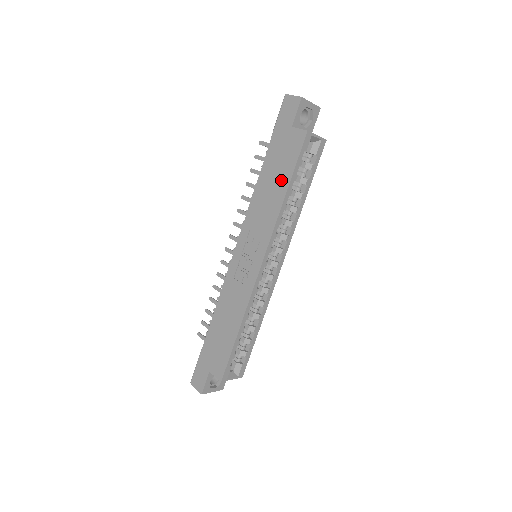
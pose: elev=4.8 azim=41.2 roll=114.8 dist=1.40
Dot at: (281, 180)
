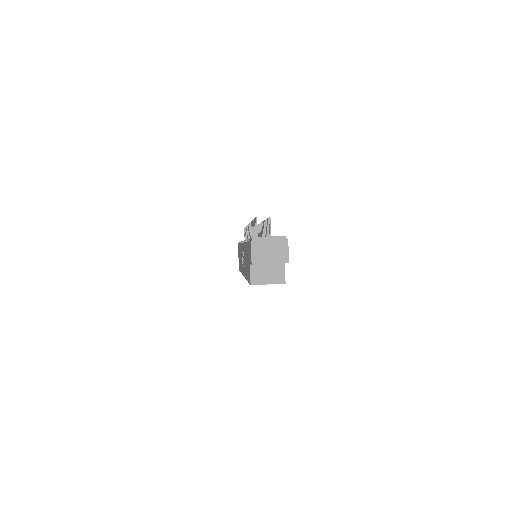
Dot at: occluded
